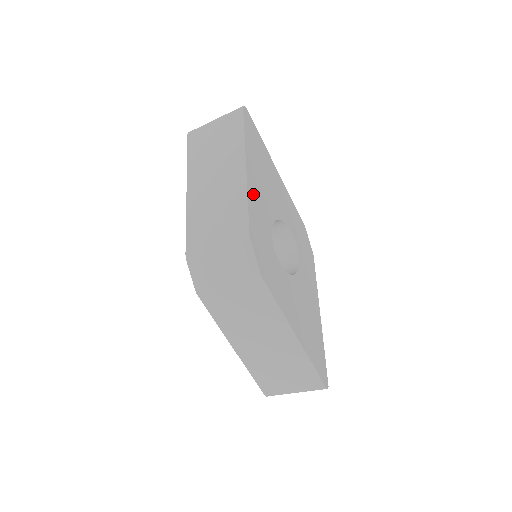
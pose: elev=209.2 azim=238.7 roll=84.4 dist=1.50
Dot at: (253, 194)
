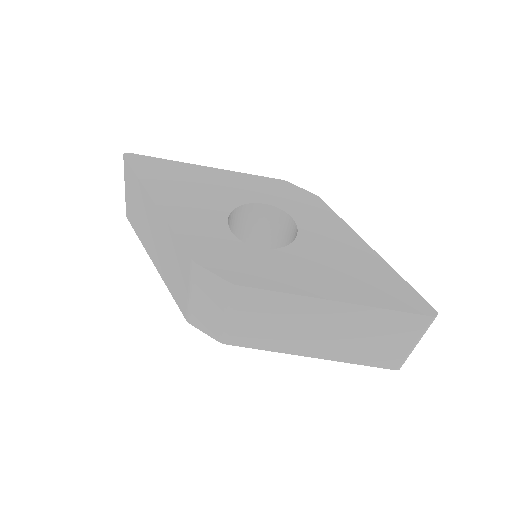
Dot at: (178, 218)
